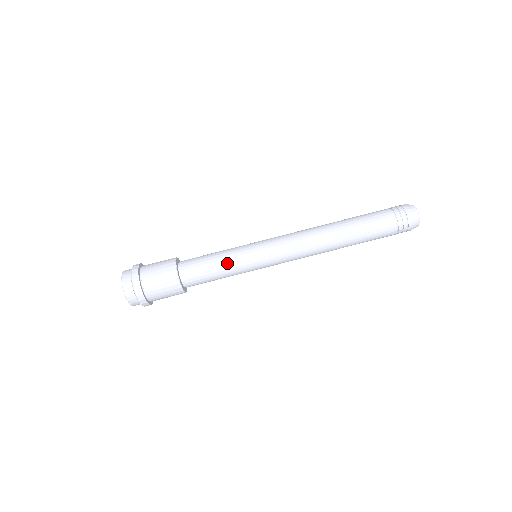
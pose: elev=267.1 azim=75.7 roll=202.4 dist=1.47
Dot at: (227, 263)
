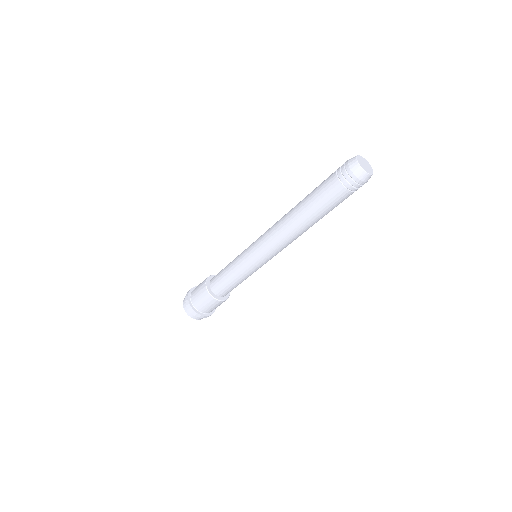
Dot at: (233, 270)
